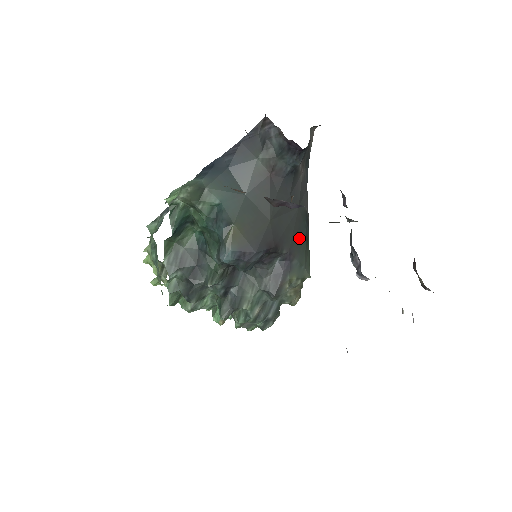
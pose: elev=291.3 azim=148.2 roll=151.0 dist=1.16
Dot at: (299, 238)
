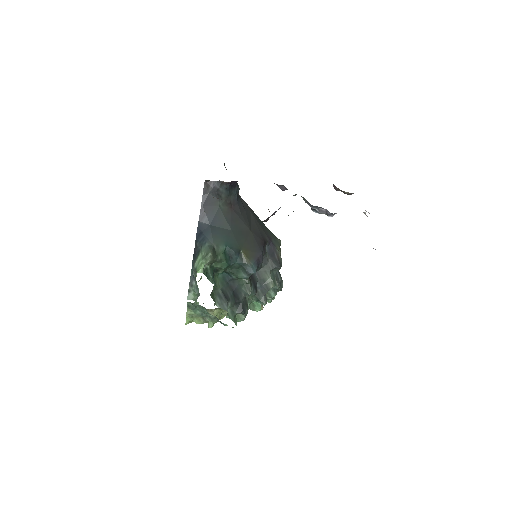
Dot at: (263, 227)
